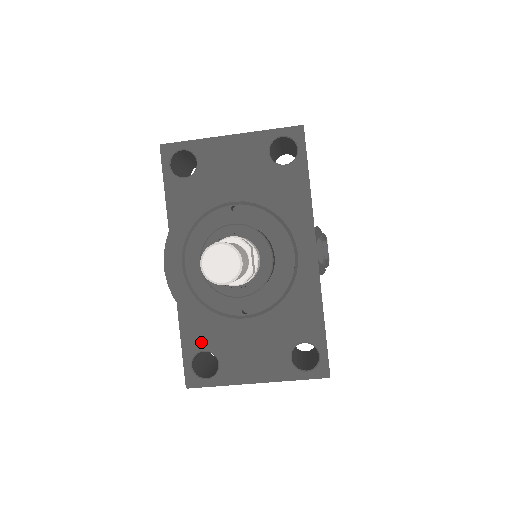
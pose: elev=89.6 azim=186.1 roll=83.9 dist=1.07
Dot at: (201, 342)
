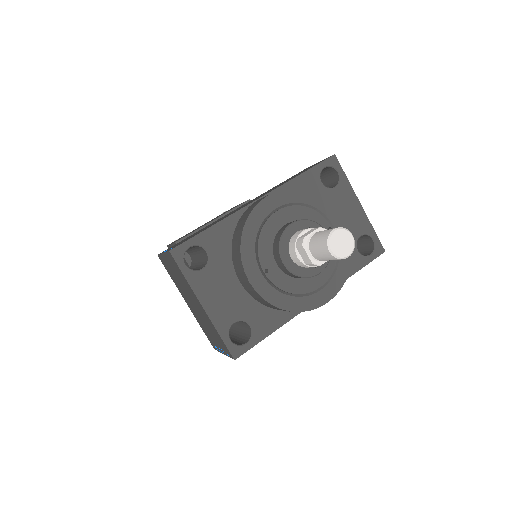
Dot at: (213, 246)
